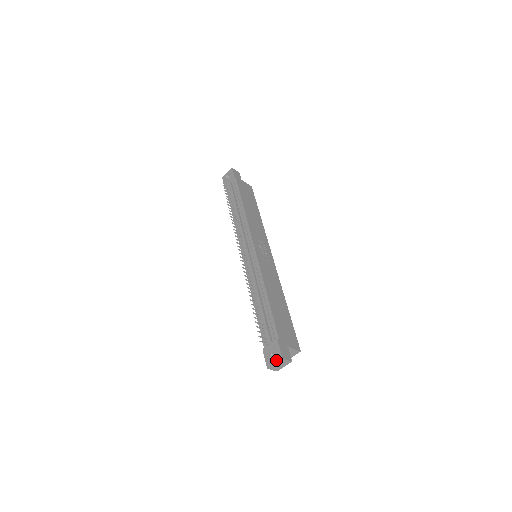
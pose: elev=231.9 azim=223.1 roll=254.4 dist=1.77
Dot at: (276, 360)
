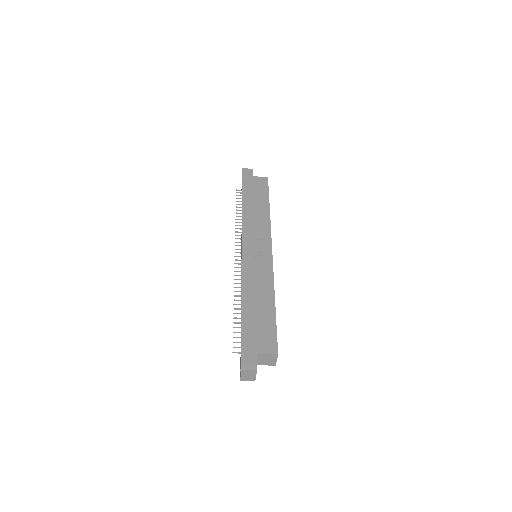
Dot at: occluded
